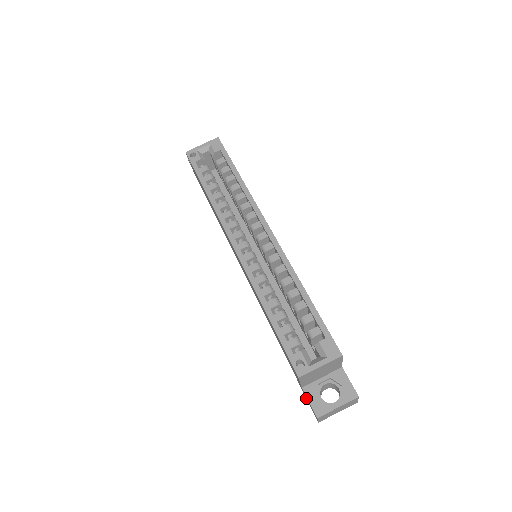
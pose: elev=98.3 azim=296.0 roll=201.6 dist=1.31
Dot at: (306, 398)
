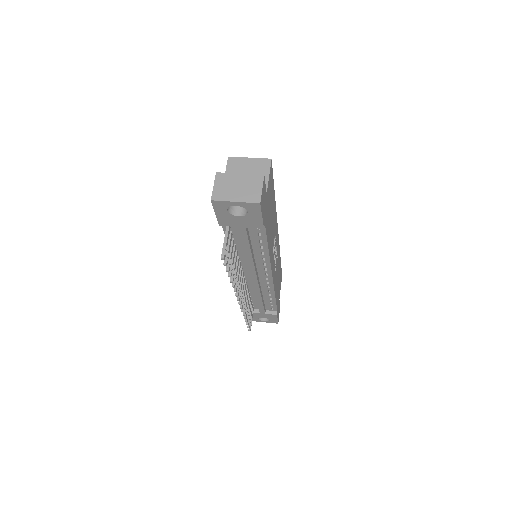
Dot at: occluded
